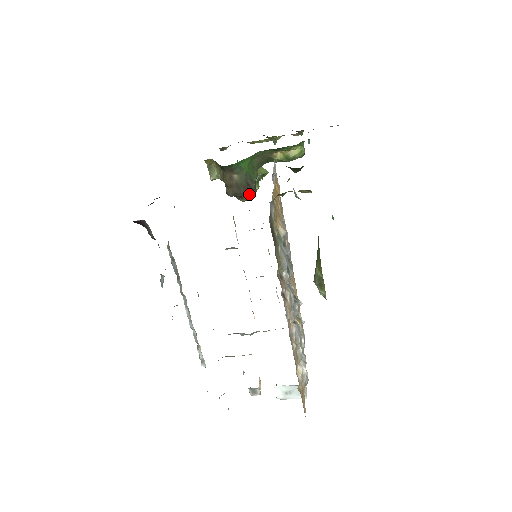
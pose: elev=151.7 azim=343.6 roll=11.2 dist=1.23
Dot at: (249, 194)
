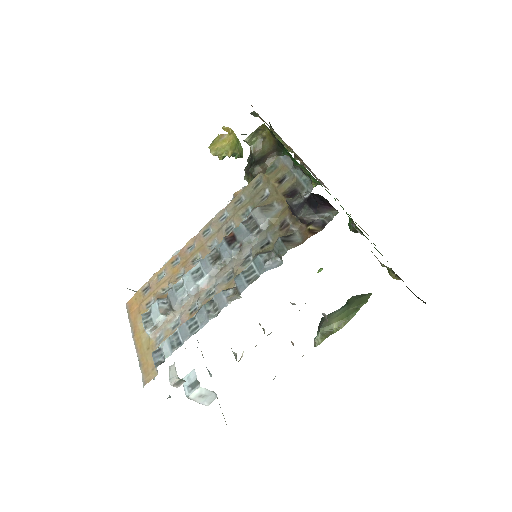
Dot at: occluded
